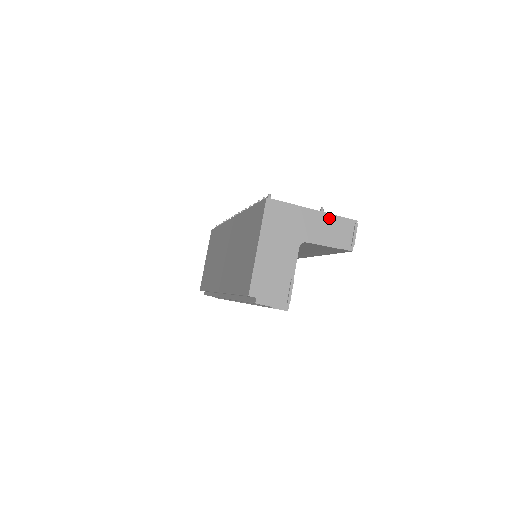
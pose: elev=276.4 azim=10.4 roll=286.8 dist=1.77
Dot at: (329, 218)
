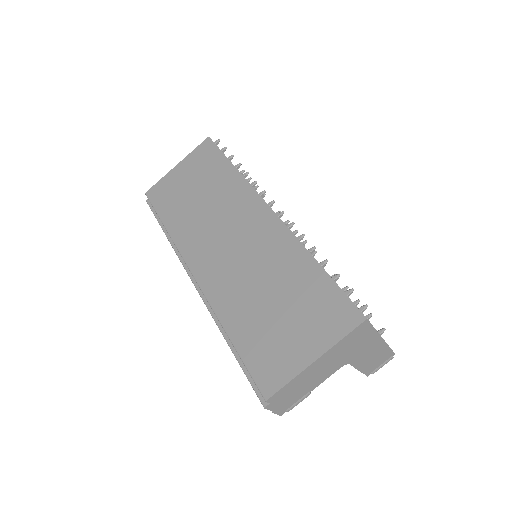
Dot at: (383, 348)
